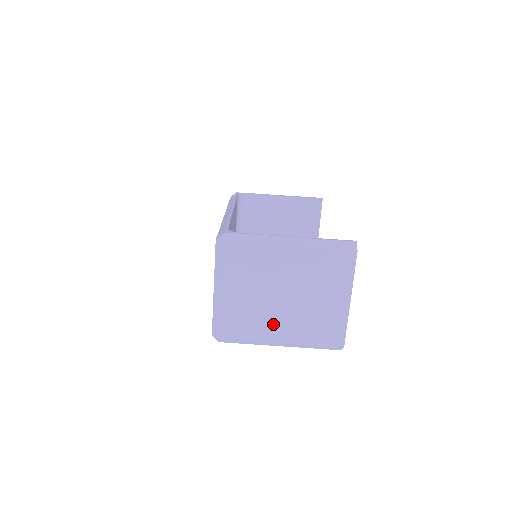
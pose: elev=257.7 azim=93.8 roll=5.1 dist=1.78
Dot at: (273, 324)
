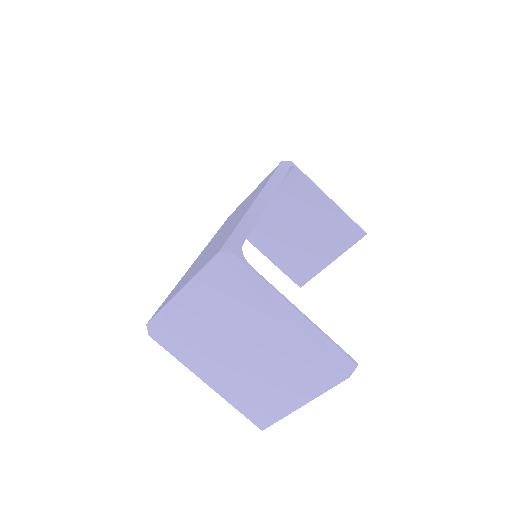
Dot at: (213, 365)
